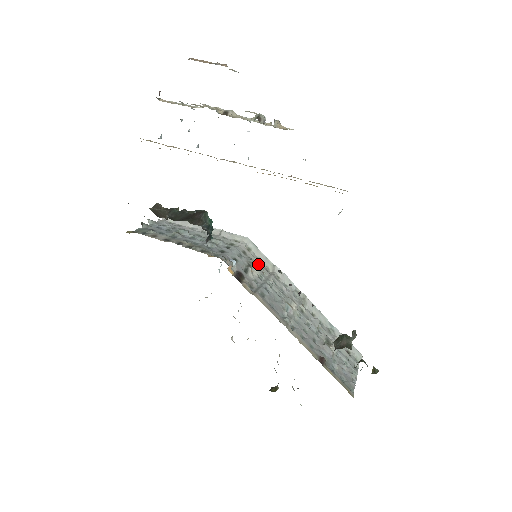
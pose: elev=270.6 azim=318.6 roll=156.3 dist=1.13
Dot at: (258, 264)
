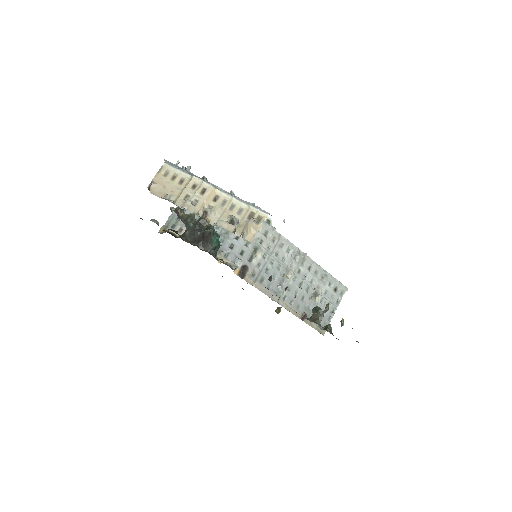
Dot at: (265, 240)
